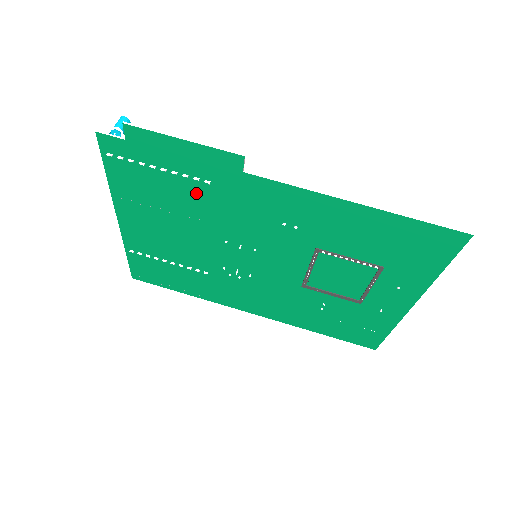
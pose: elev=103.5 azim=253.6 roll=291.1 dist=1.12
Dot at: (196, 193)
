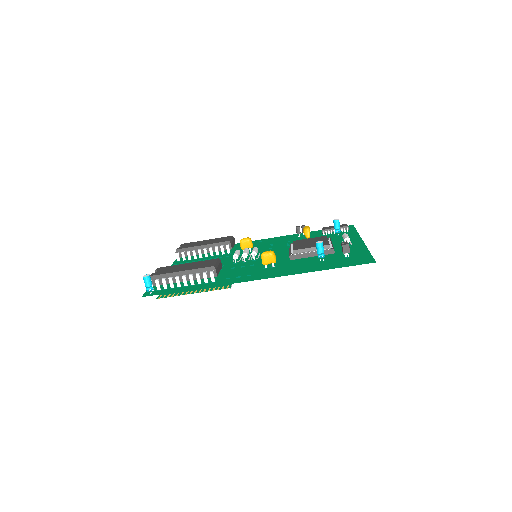
Dot at: (209, 279)
